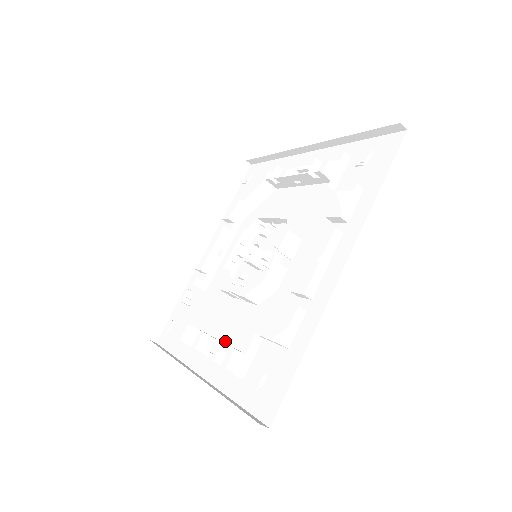
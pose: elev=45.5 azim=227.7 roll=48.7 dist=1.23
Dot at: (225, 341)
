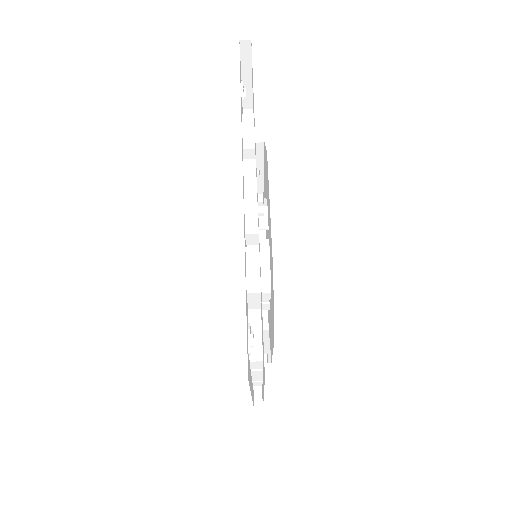
Dot at: (272, 350)
